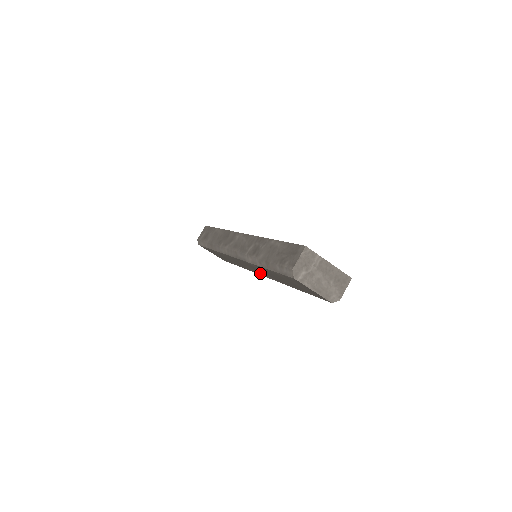
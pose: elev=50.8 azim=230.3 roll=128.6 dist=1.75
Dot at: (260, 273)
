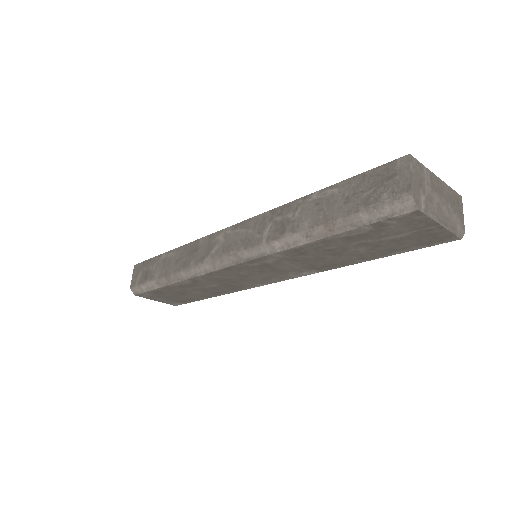
Dot at: (272, 278)
